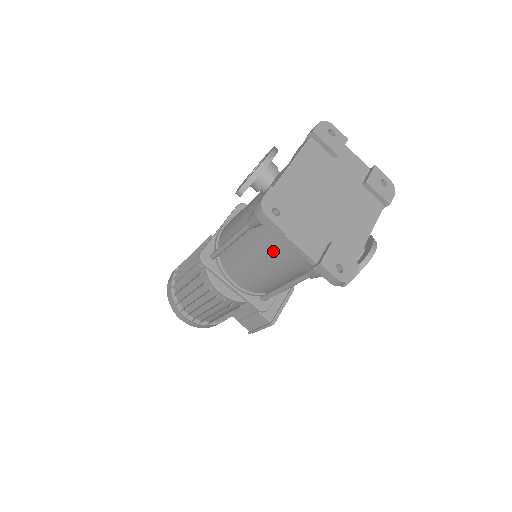
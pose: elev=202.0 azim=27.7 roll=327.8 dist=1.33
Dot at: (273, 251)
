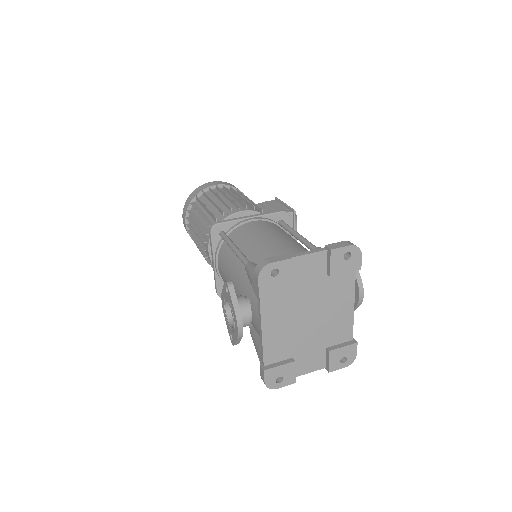
Dot at: occluded
